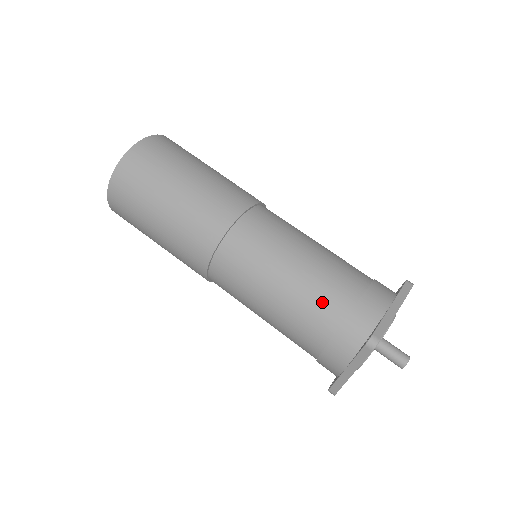
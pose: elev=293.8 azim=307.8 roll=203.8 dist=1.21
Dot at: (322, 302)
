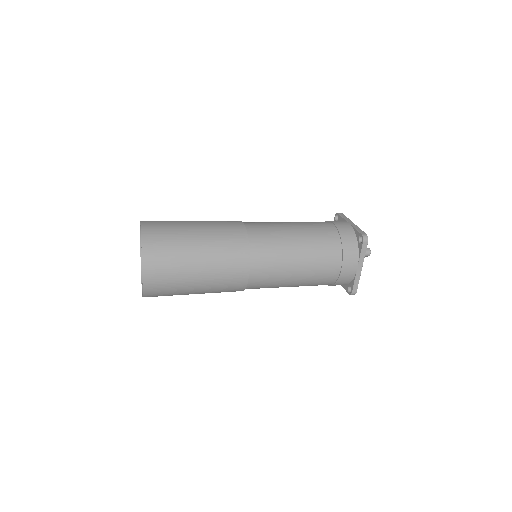
Dot at: (325, 241)
